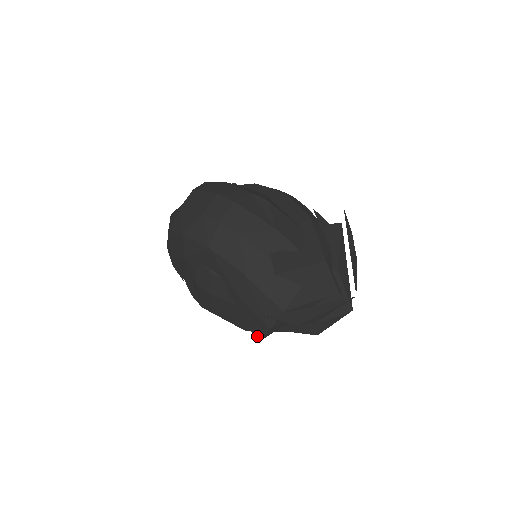
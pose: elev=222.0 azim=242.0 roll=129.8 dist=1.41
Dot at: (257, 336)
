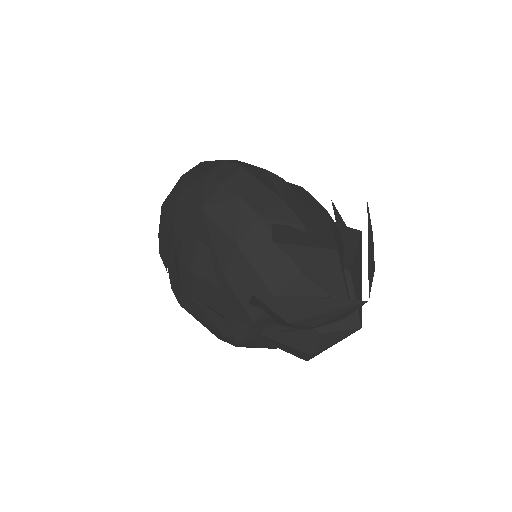
Dot at: (237, 335)
